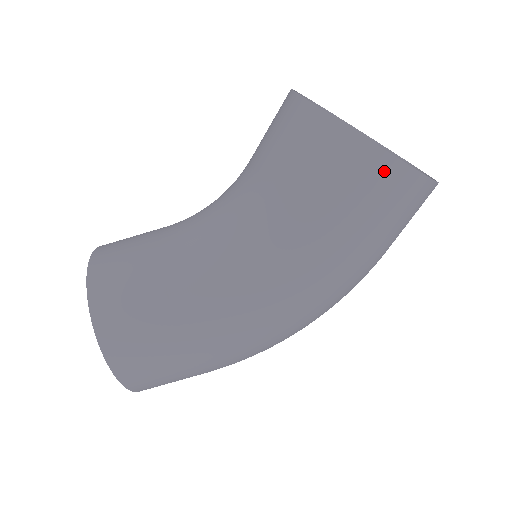
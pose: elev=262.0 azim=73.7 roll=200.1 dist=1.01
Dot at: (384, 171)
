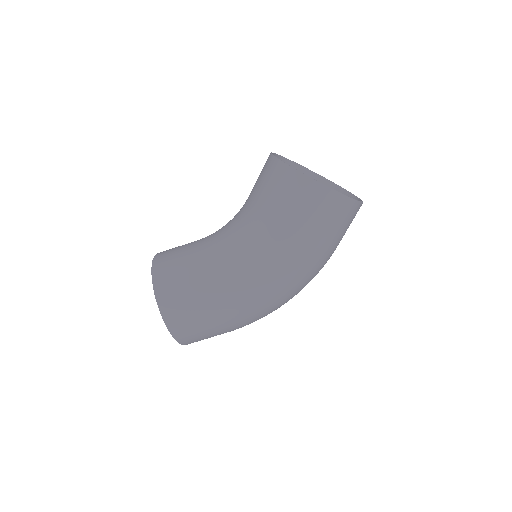
Dot at: (318, 193)
